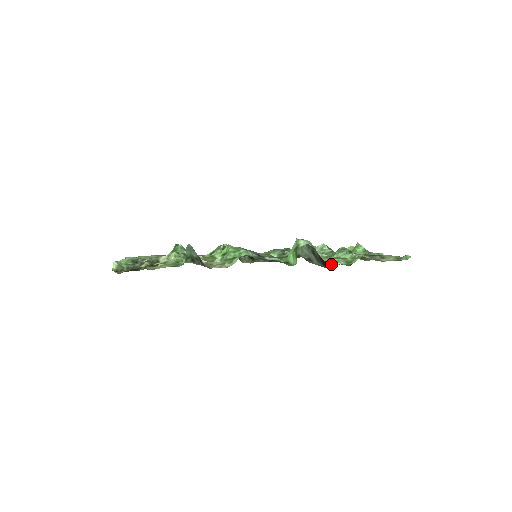
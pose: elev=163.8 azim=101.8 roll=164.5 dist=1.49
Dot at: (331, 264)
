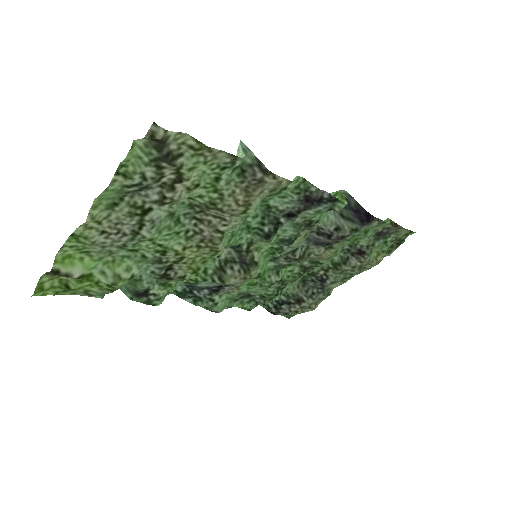
Dot at: (363, 228)
